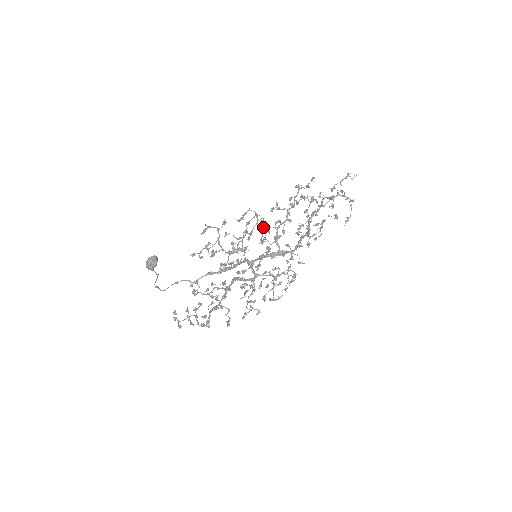
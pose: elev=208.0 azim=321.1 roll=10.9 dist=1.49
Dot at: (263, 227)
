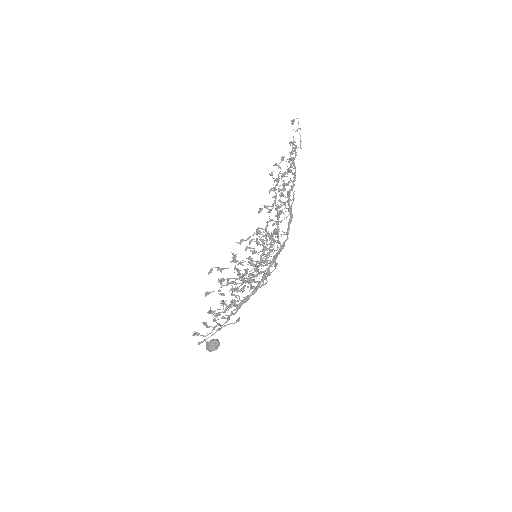
Dot at: (259, 233)
